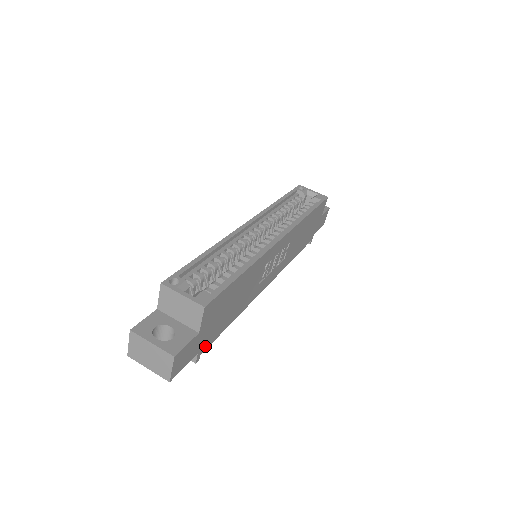
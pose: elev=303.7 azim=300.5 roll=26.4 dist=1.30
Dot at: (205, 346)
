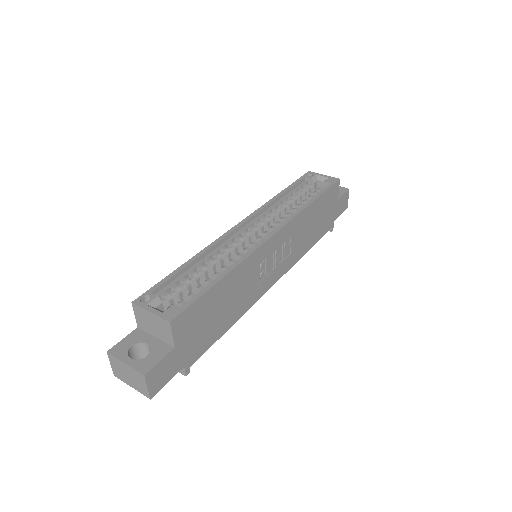
Dot at: (193, 358)
